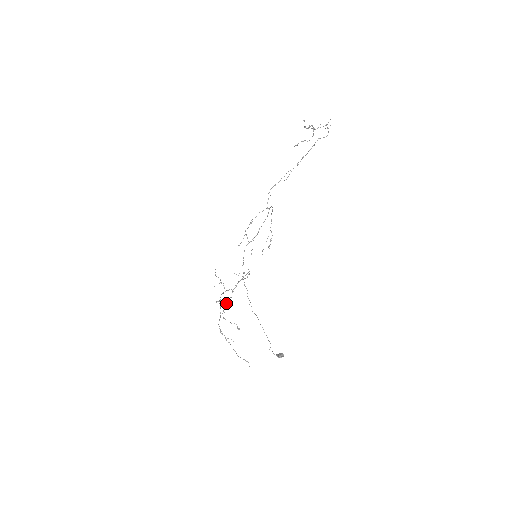
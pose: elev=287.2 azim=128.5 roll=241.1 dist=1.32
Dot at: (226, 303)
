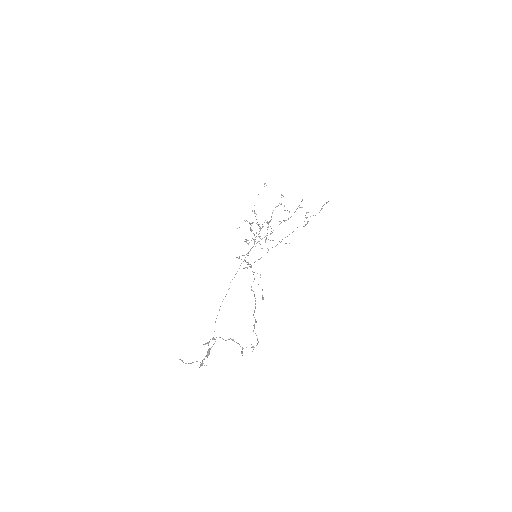
Dot at: (244, 241)
